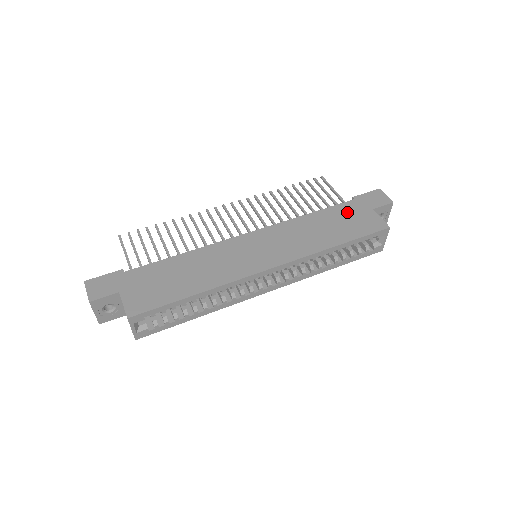
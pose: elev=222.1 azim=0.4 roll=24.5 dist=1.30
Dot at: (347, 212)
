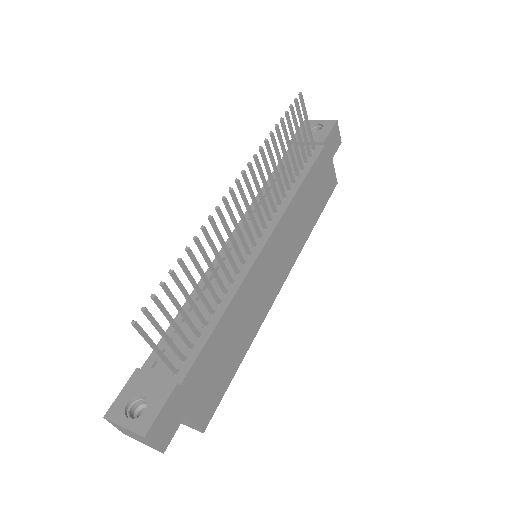
Dot at: (321, 171)
